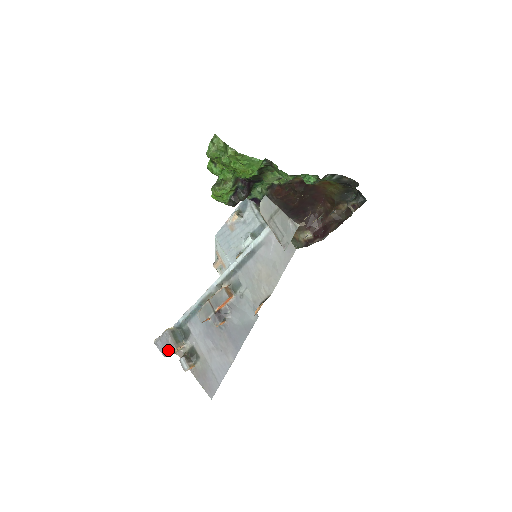
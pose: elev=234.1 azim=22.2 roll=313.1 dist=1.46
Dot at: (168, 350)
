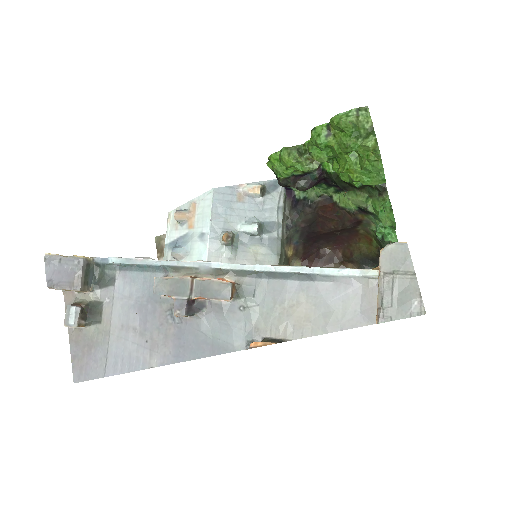
Dot at: (63, 283)
